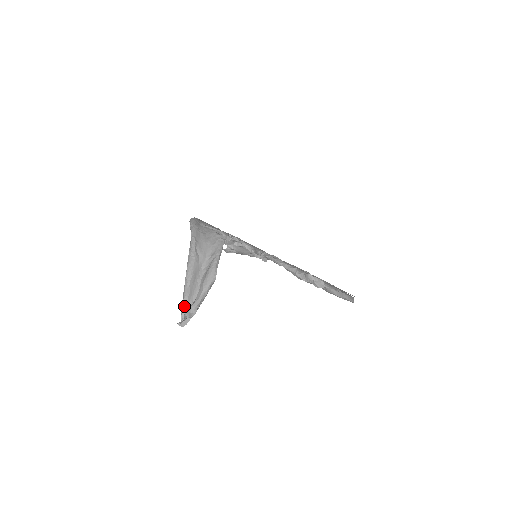
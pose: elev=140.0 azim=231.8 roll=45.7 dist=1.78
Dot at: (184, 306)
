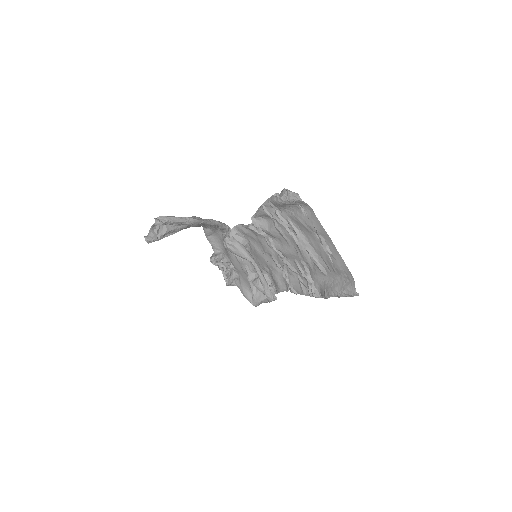
Dot at: occluded
